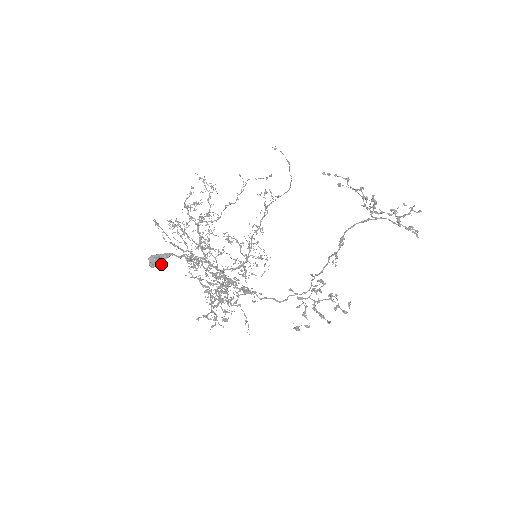
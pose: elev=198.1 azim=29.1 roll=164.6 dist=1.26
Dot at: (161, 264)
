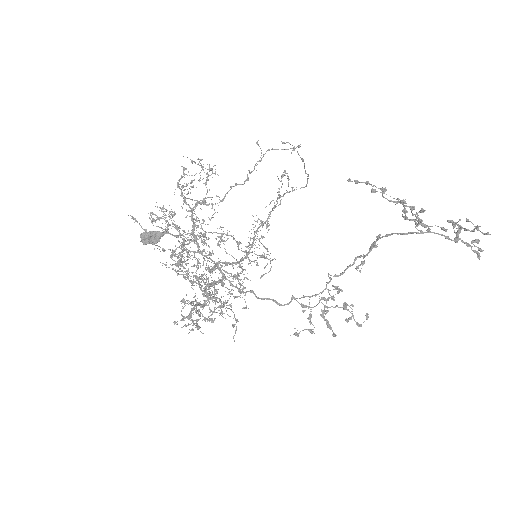
Dot at: occluded
